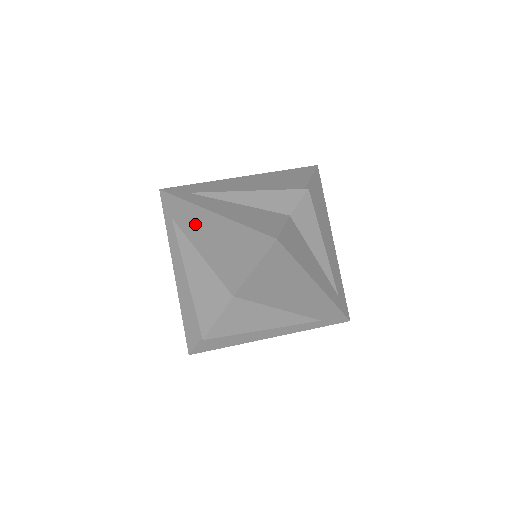
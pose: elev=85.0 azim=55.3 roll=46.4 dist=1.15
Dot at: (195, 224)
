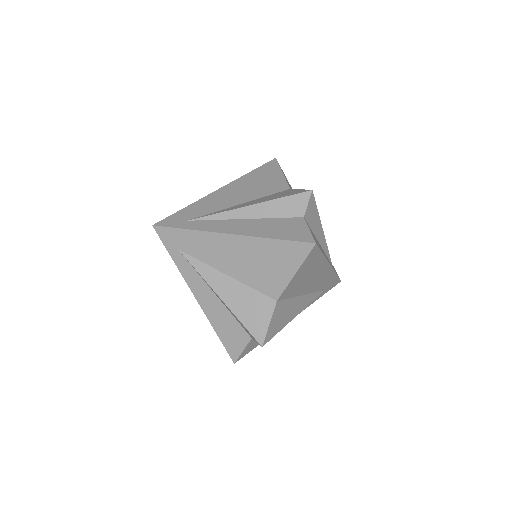
Dot at: occluded
